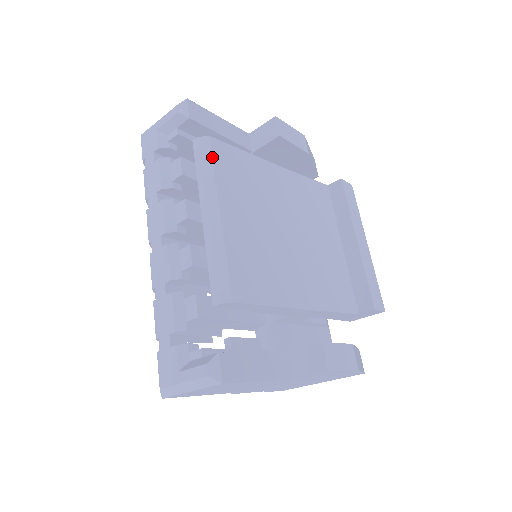
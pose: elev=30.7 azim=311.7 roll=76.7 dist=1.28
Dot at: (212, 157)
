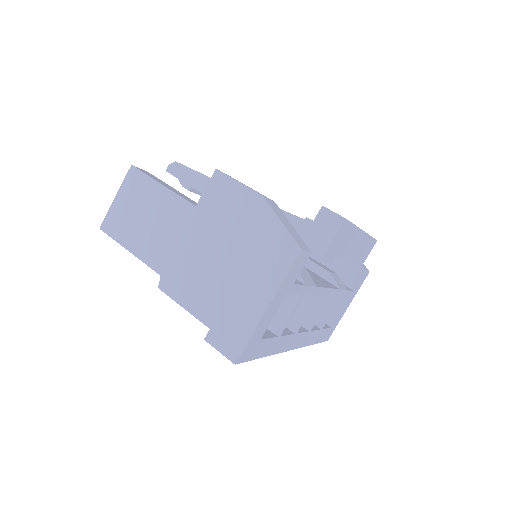
Dot at: occluded
